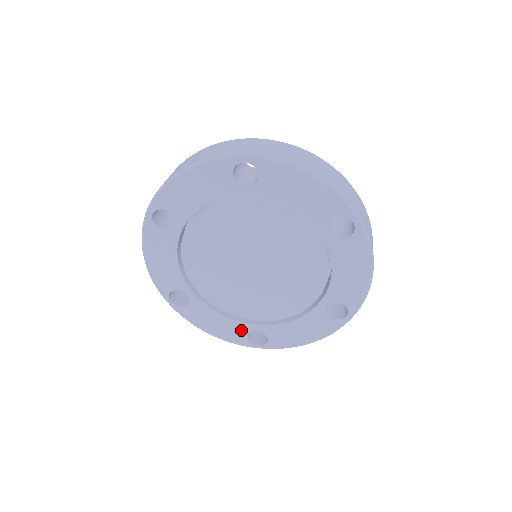
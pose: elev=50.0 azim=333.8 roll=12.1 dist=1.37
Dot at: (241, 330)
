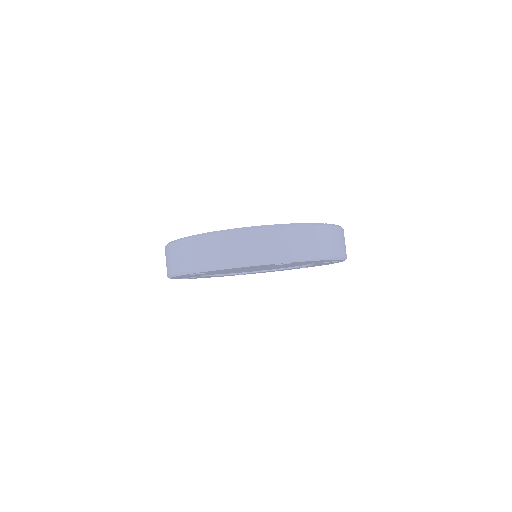
Dot at: occluded
